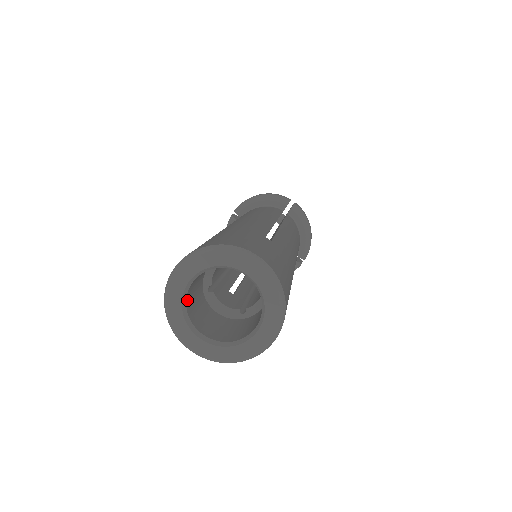
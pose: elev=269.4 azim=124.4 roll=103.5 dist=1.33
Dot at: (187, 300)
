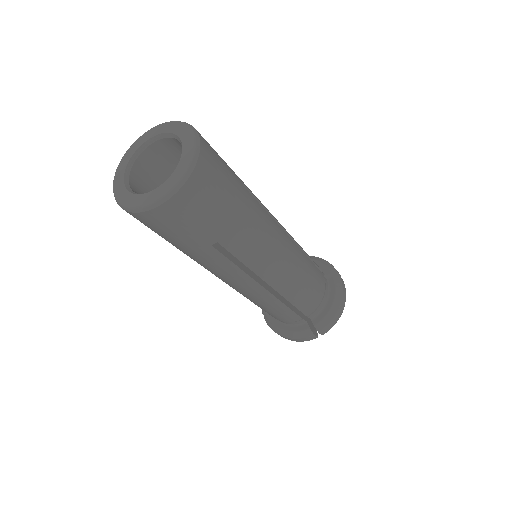
Dot at: (141, 159)
